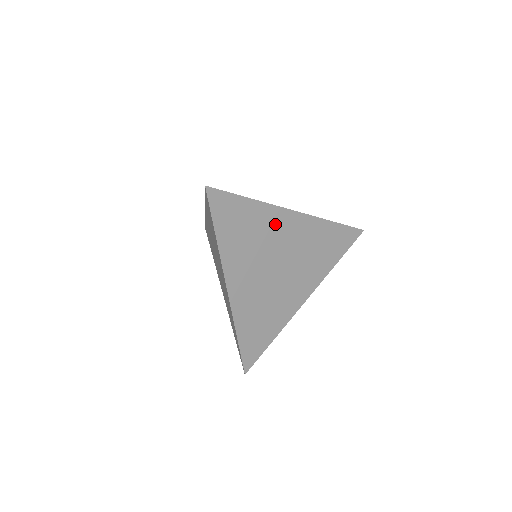
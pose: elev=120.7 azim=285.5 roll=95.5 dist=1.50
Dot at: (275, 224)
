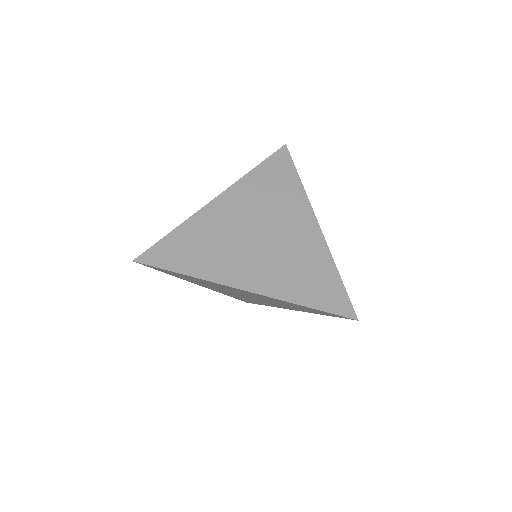
Dot at: (214, 219)
